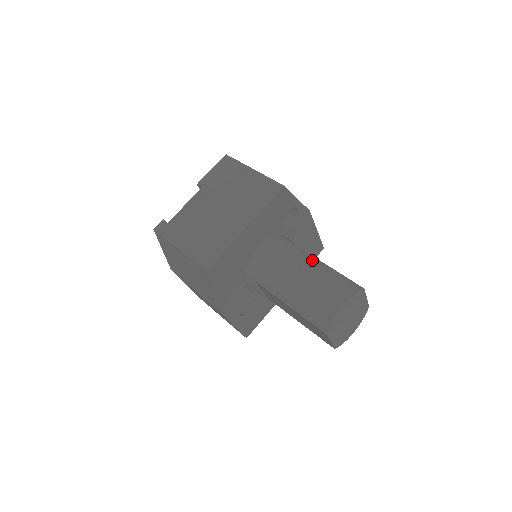
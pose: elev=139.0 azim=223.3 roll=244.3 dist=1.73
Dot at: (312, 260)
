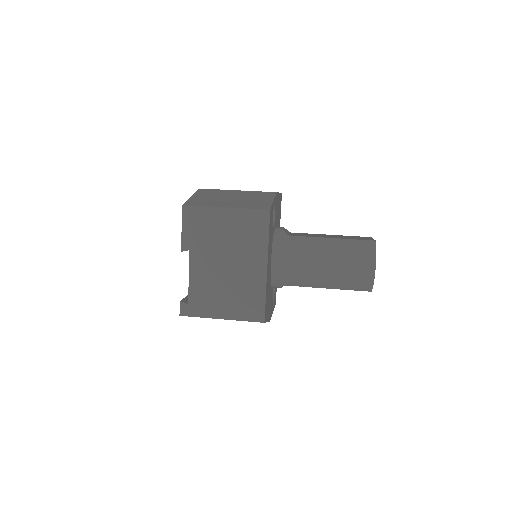
Dot at: (321, 244)
